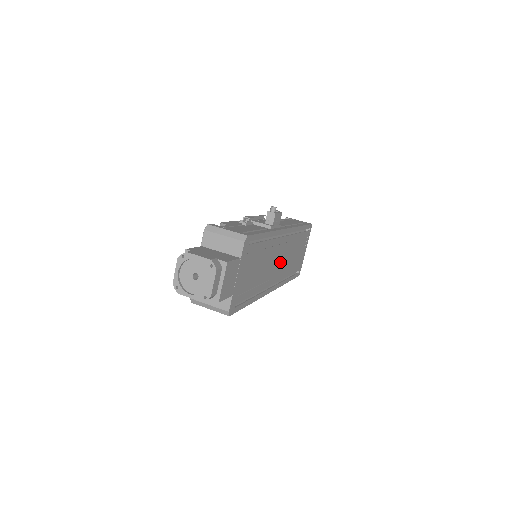
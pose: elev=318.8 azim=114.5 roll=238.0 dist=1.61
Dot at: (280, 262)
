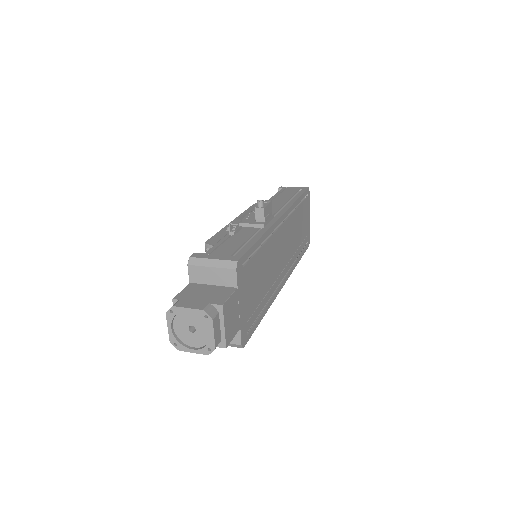
Dot at: (284, 251)
